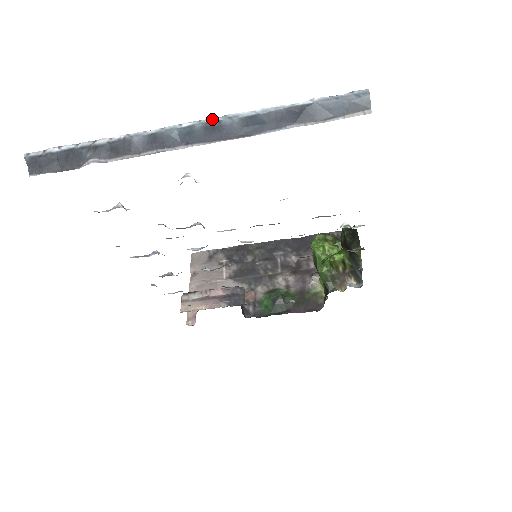
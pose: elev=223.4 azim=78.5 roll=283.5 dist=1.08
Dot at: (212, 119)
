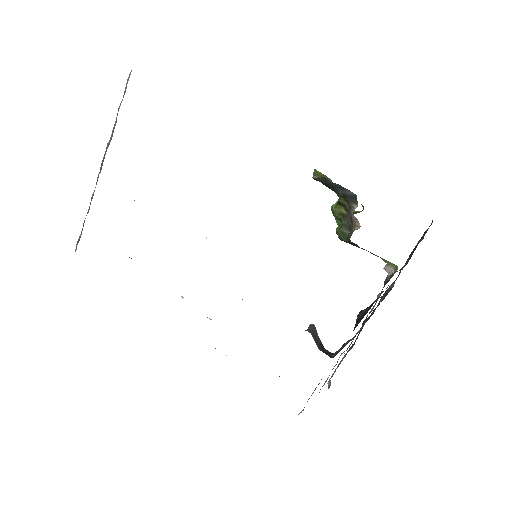
Dot at: occluded
